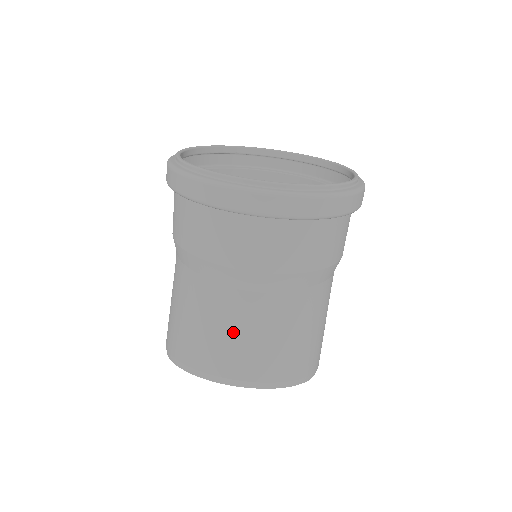
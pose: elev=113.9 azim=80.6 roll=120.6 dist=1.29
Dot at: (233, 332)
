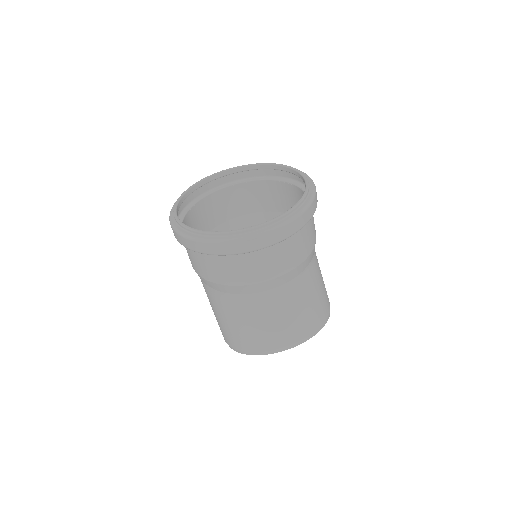
Dot at: (288, 314)
